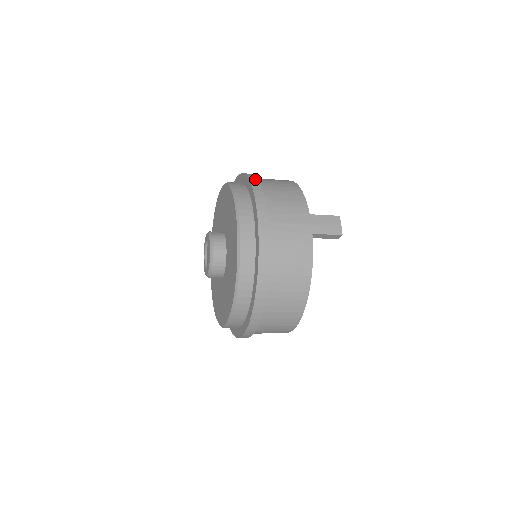
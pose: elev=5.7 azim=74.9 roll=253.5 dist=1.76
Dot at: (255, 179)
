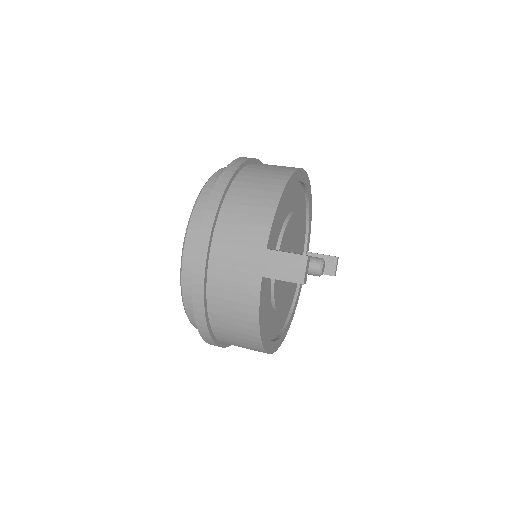
Dot at: (222, 185)
